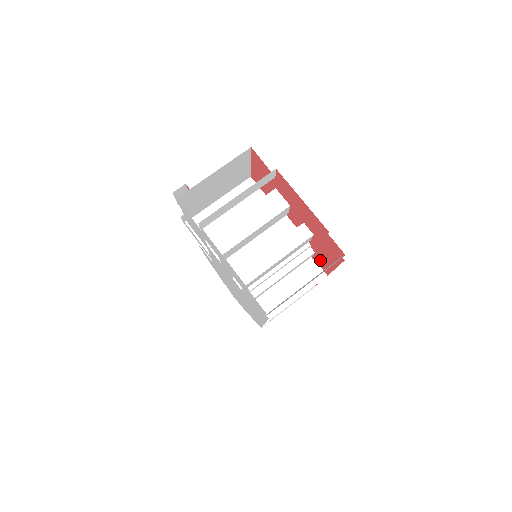
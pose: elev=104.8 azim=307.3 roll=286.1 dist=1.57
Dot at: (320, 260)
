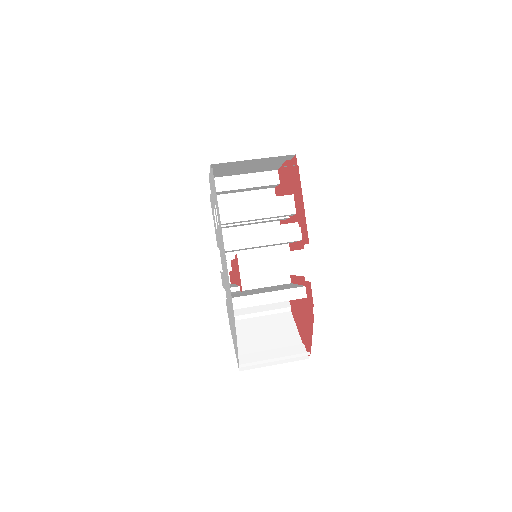
Dot at: (303, 229)
